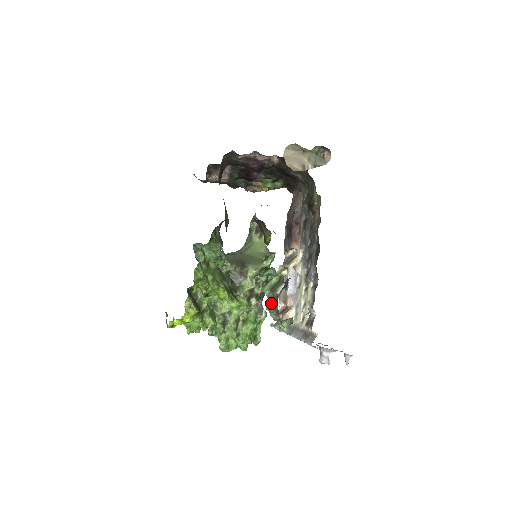
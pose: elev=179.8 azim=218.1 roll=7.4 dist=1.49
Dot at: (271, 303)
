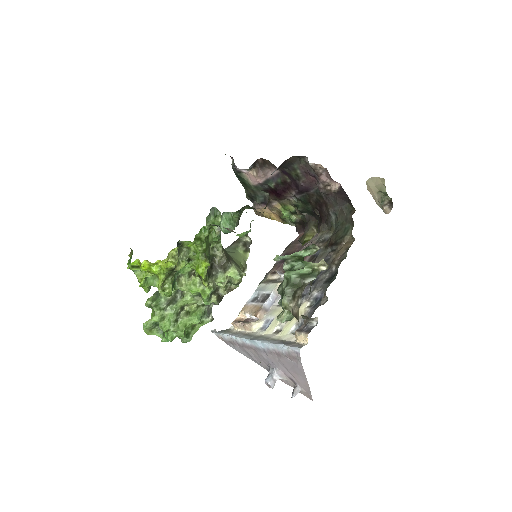
Dot at: (293, 287)
